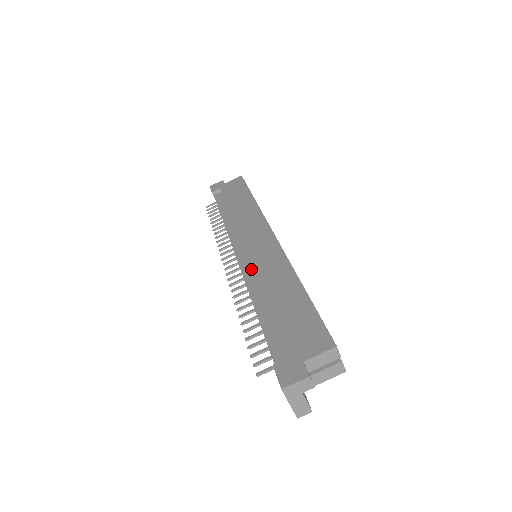
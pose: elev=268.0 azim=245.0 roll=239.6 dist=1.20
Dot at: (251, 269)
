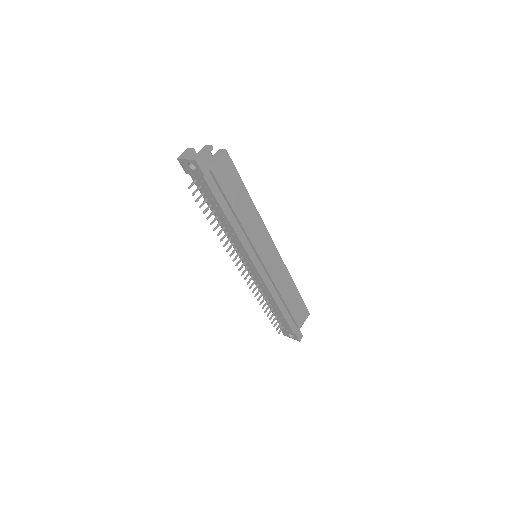
Dot at: occluded
